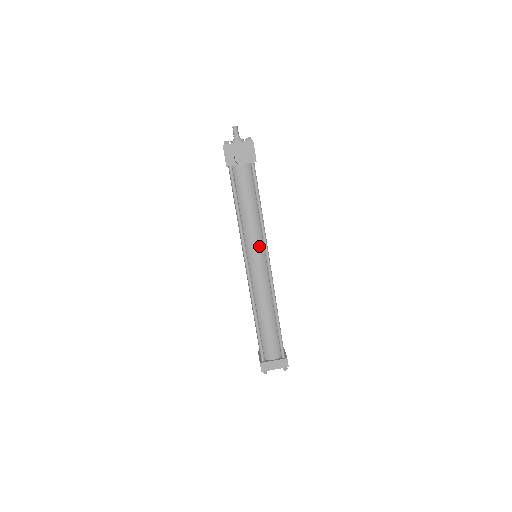
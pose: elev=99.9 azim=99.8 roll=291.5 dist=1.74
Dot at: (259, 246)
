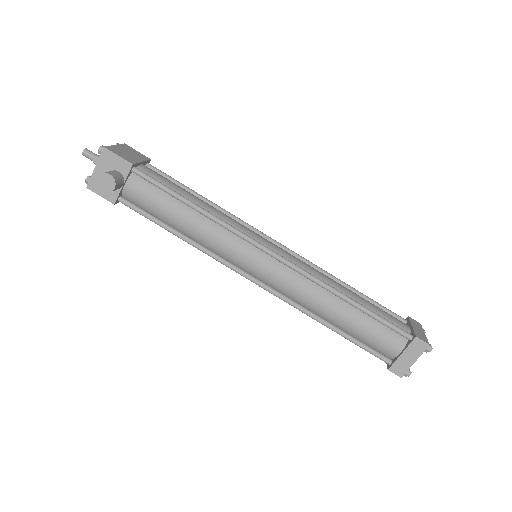
Dot at: (240, 247)
